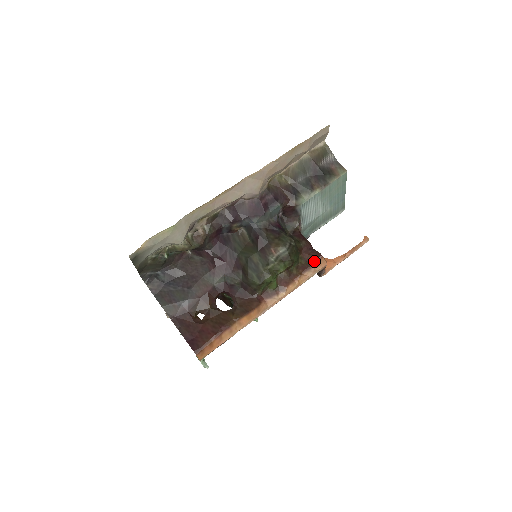
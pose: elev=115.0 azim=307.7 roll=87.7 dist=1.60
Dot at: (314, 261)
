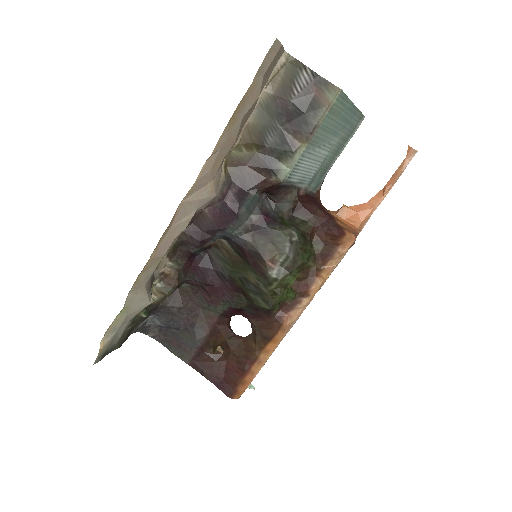
Dot at: (335, 243)
